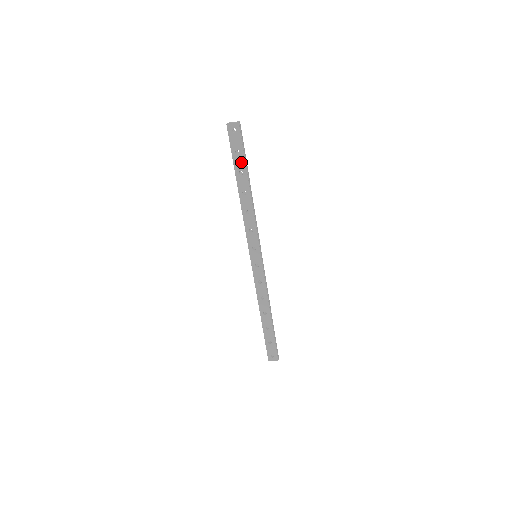
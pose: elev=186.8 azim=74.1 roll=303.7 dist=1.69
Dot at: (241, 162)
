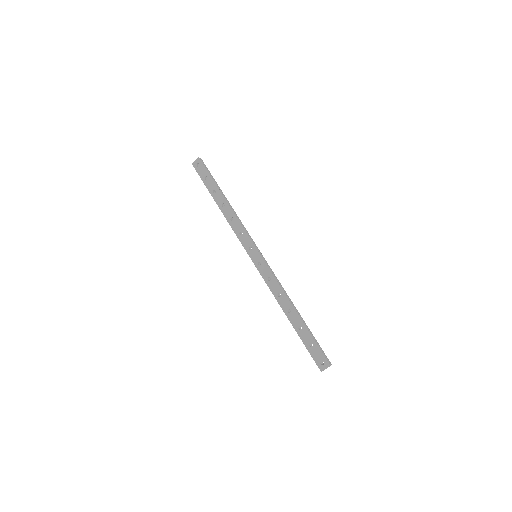
Dot at: (211, 183)
